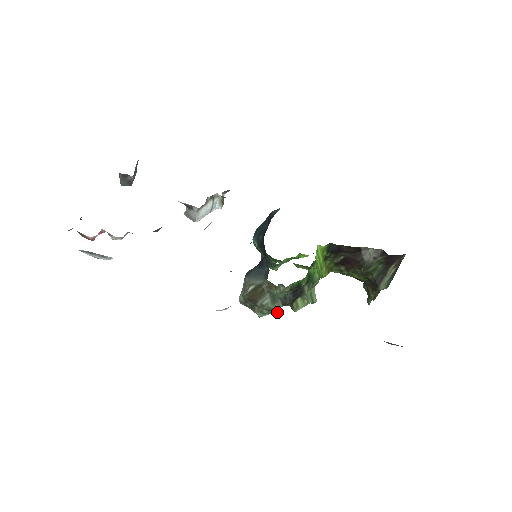
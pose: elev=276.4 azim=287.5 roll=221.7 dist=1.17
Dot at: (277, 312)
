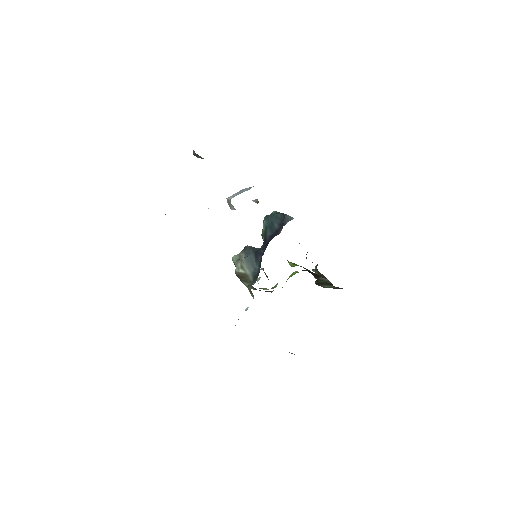
Dot at: occluded
